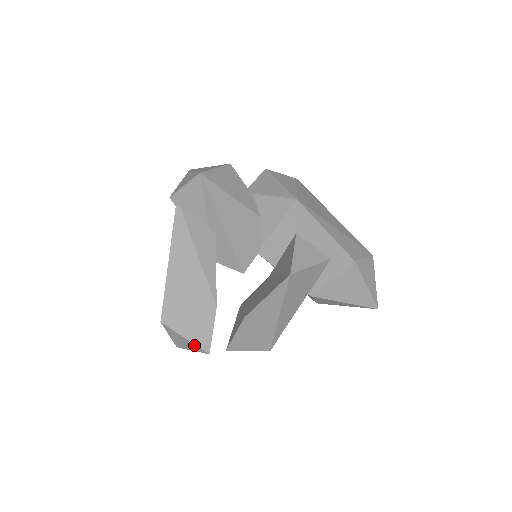
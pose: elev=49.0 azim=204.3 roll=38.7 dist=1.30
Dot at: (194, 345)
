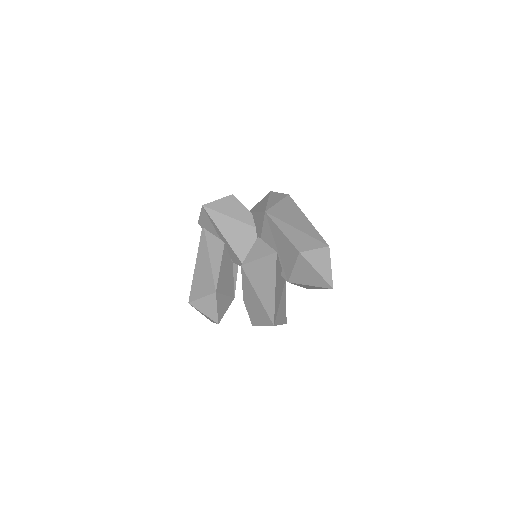
Dot at: (209, 318)
